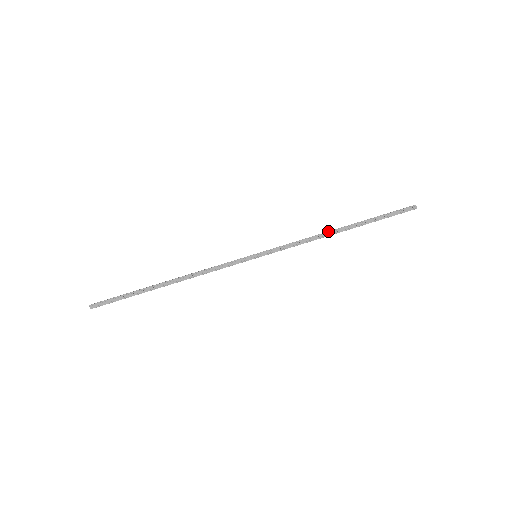
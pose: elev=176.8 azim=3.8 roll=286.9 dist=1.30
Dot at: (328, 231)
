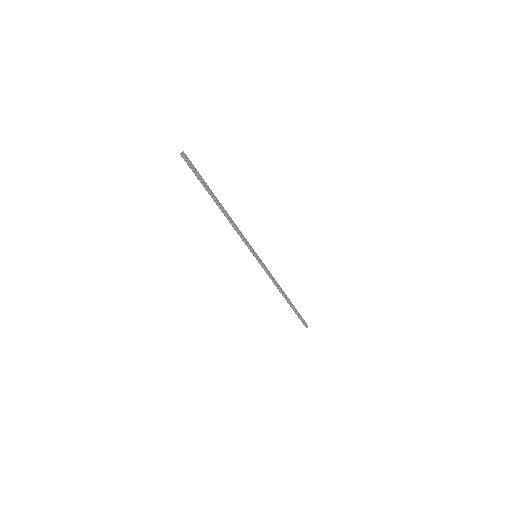
Dot at: (281, 290)
